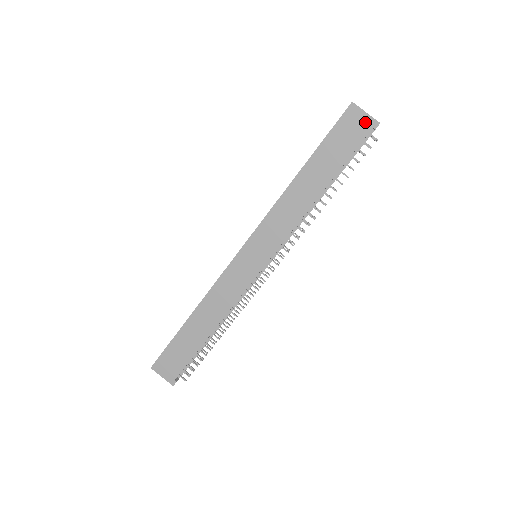
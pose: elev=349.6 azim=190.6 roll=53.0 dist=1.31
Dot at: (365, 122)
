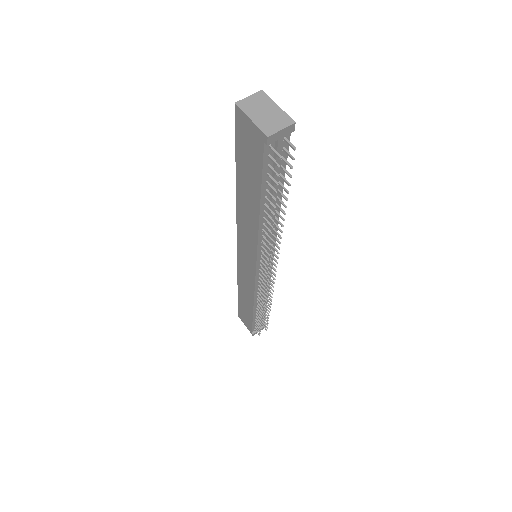
Dot at: (255, 134)
